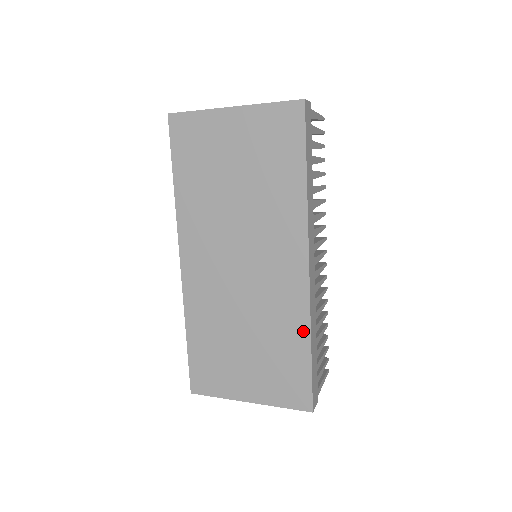
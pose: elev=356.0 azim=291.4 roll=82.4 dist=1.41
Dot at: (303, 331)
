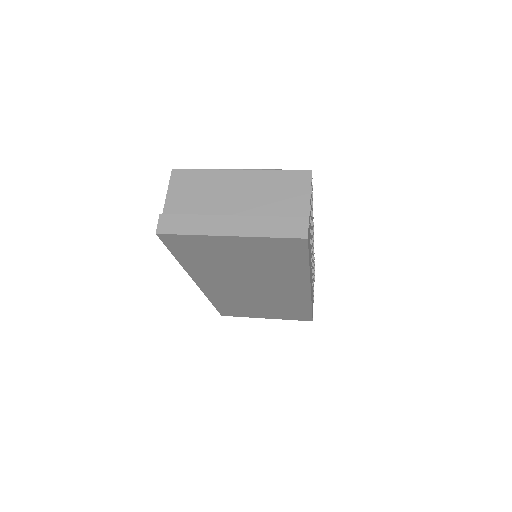
Dot at: (306, 305)
